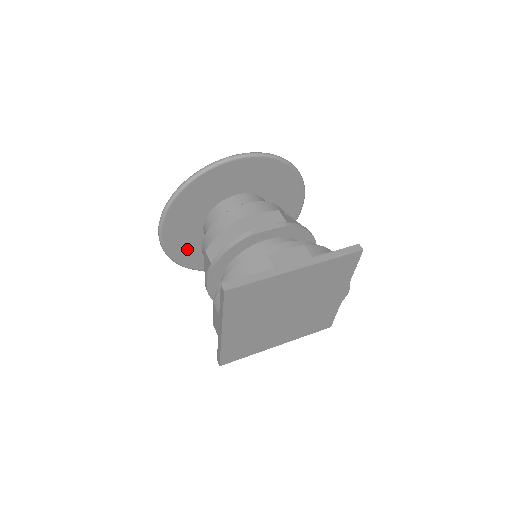
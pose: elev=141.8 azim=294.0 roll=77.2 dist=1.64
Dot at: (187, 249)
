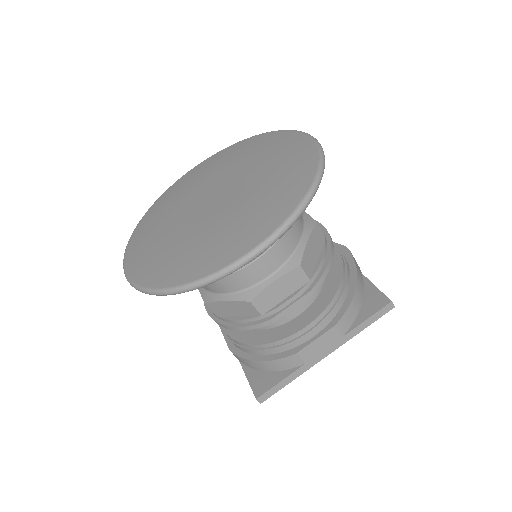
Dot at: occluded
